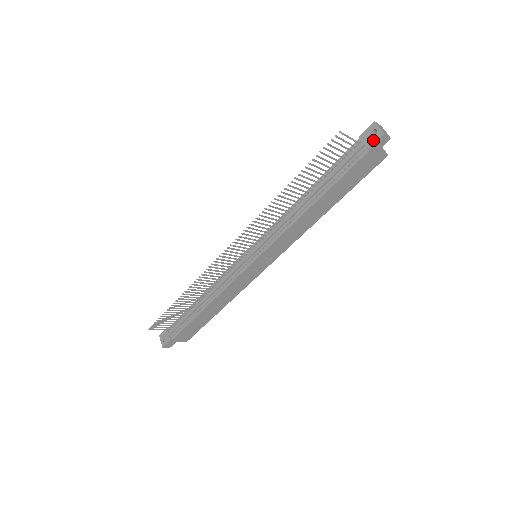
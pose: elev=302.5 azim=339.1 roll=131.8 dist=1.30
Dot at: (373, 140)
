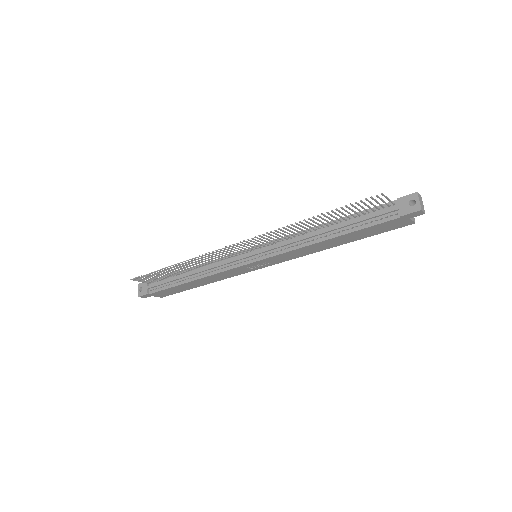
Dot at: (409, 210)
